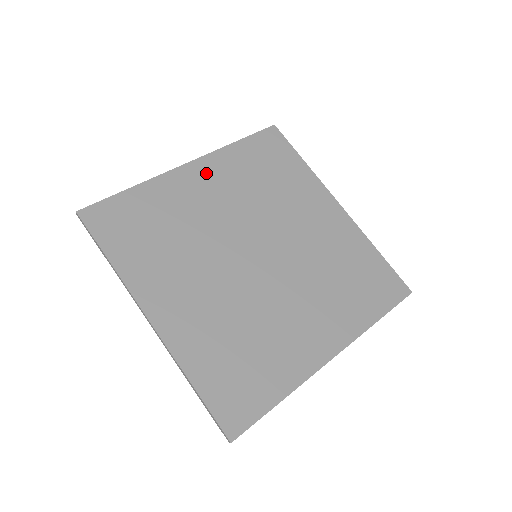
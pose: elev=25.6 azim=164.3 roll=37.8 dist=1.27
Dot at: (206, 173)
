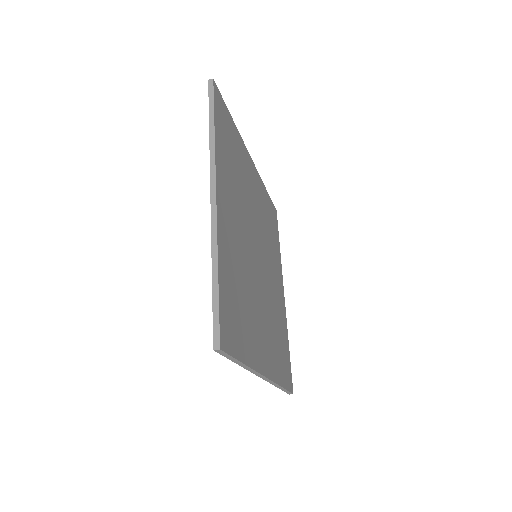
Dot at: (255, 178)
